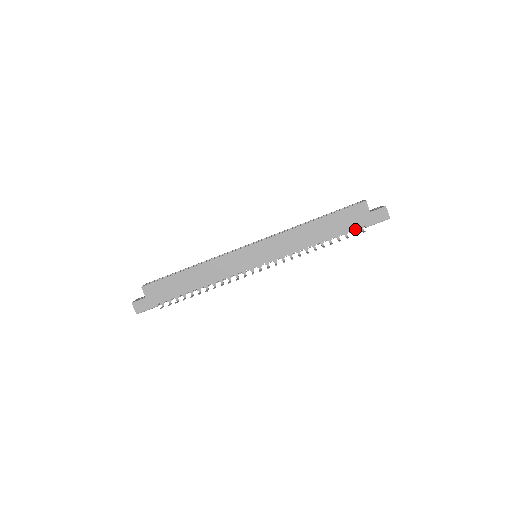
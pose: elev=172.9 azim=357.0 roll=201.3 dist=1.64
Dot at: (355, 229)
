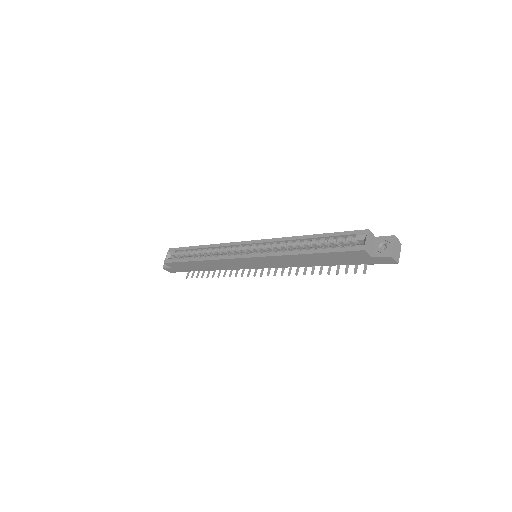
Dot at: occluded
